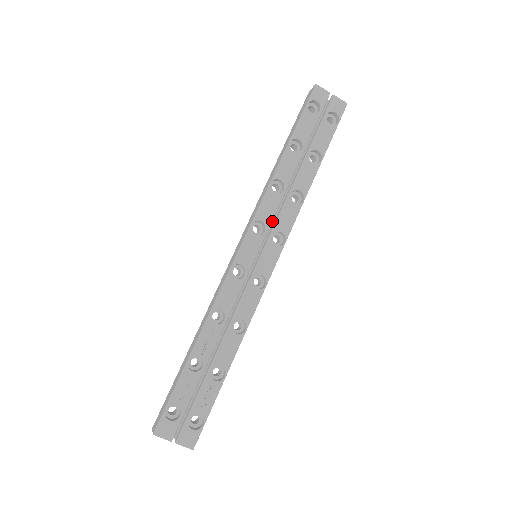
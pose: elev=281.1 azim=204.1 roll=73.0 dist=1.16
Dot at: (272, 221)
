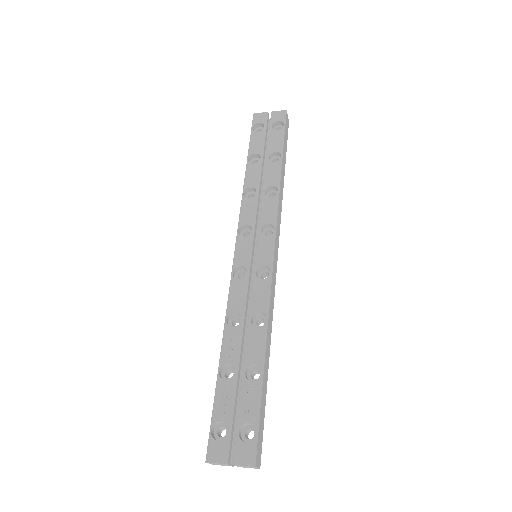
Dot at: occluded
